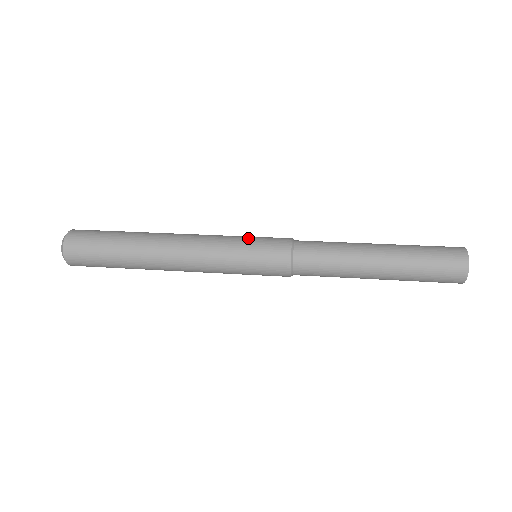
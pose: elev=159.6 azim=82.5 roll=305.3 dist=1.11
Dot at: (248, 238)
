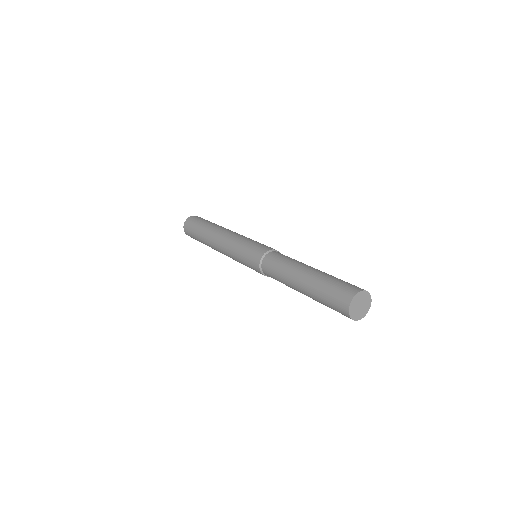
Dot at: occluded
